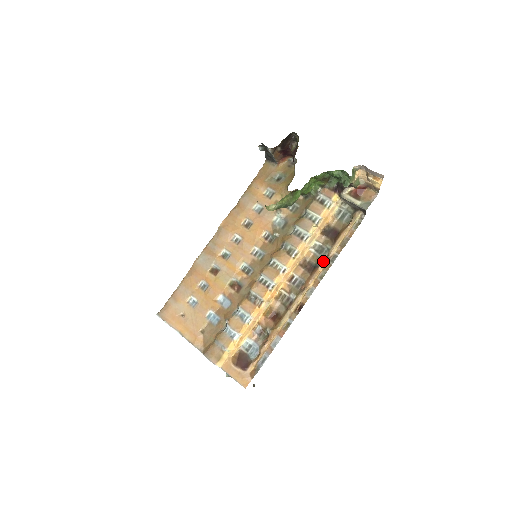
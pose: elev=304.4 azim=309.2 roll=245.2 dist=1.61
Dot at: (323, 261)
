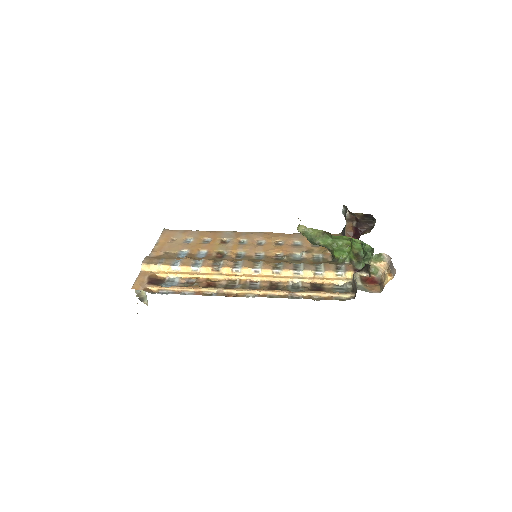
Dot at: (286, 290)
